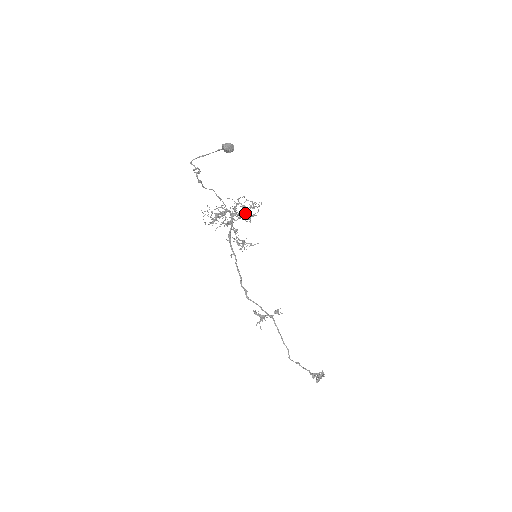
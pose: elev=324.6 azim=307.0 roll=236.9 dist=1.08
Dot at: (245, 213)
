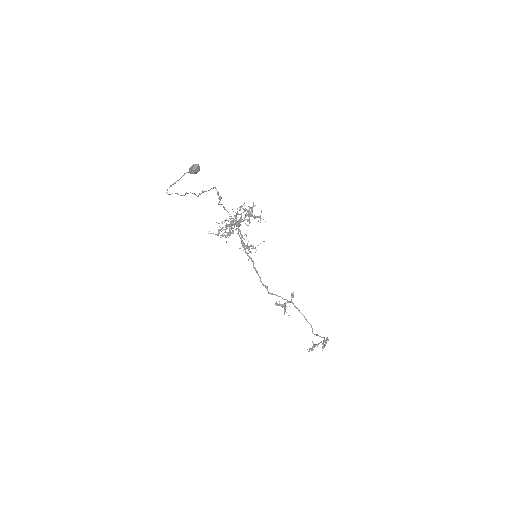
Dot at: occluded
